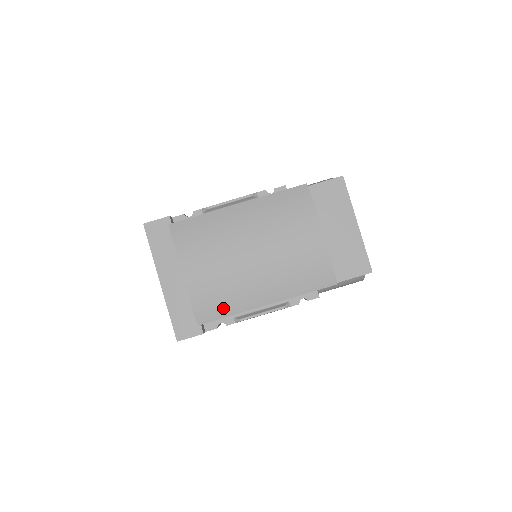
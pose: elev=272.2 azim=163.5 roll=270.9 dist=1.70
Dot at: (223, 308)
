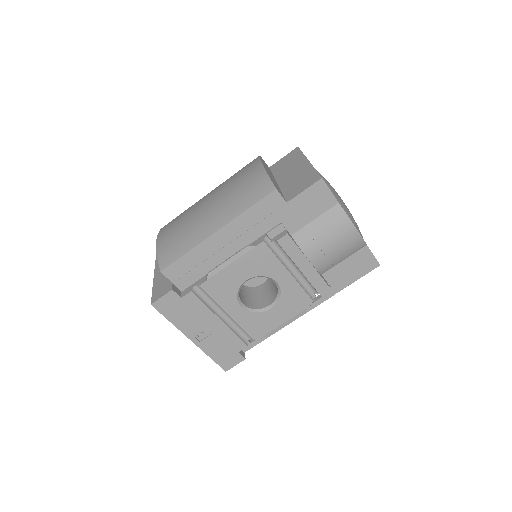
Dot at: (181, 249)
